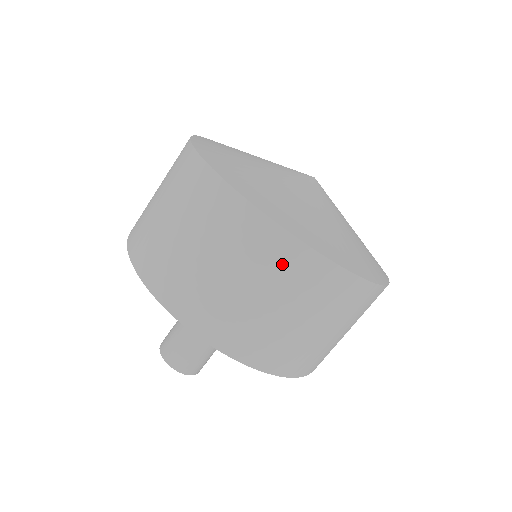
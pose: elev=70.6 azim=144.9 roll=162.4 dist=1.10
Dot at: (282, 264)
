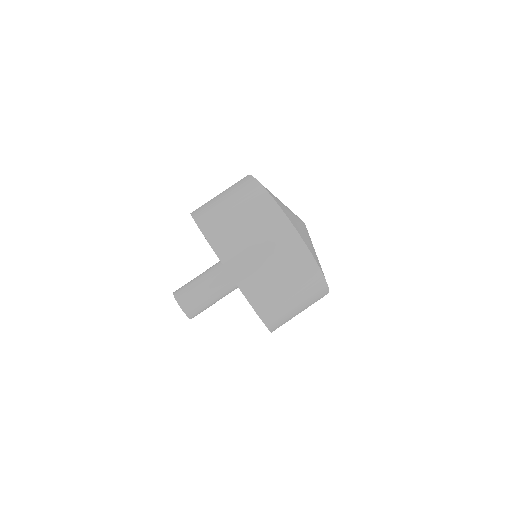
Dot at: (262, 210)
